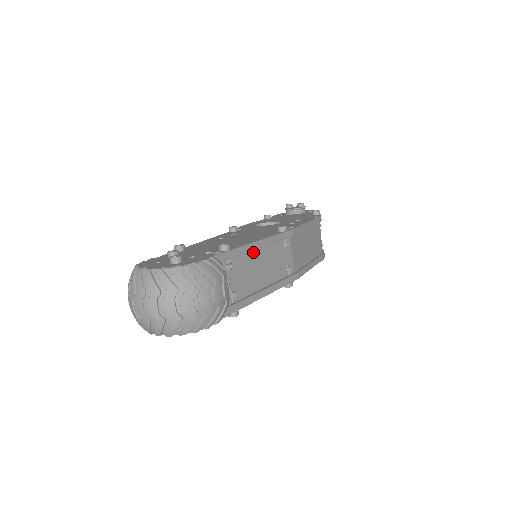
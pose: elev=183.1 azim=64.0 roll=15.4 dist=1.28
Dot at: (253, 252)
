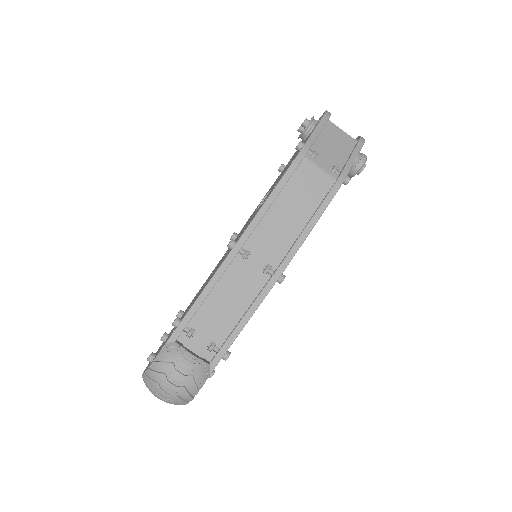
Dot at: (208, 299)
